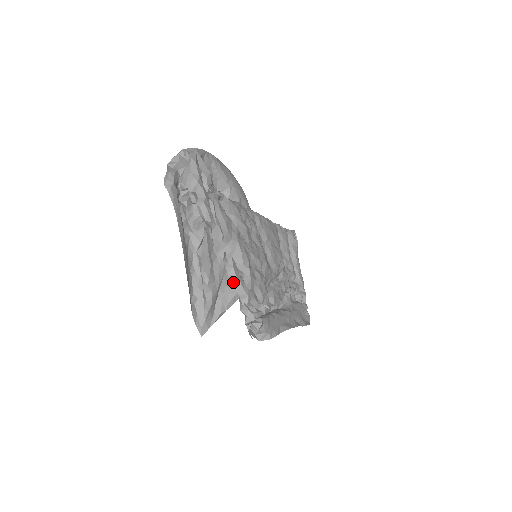
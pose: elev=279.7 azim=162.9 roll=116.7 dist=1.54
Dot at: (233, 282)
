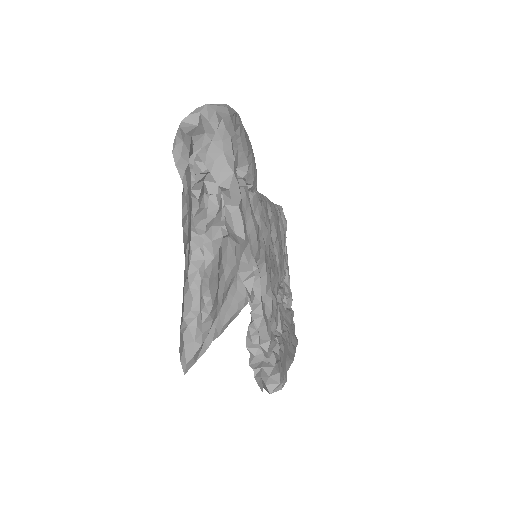
Dot at: (257, 323)
